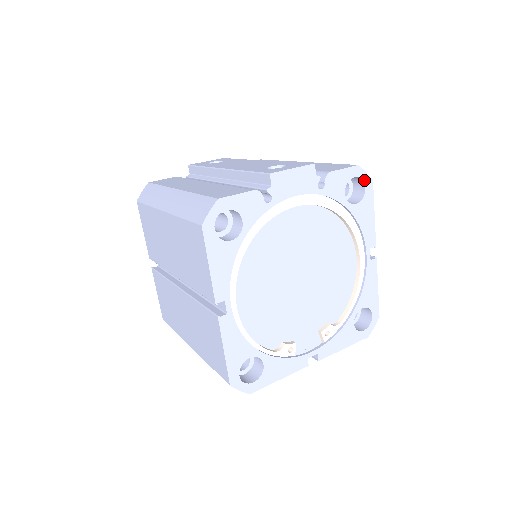
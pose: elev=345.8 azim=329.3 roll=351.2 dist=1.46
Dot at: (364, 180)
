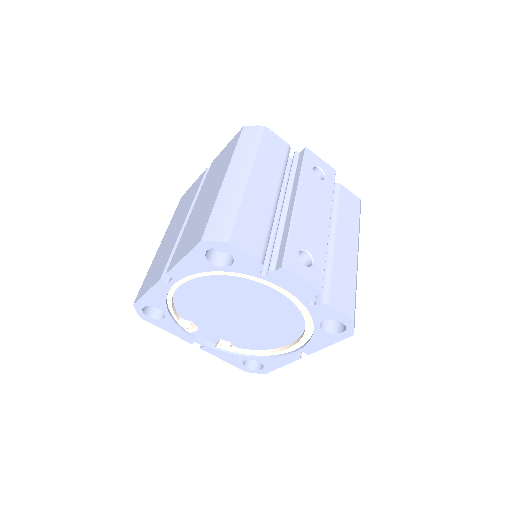
Dot at: (347, 329)
